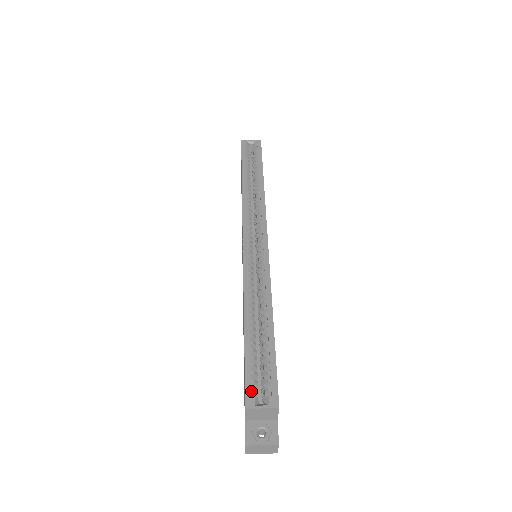
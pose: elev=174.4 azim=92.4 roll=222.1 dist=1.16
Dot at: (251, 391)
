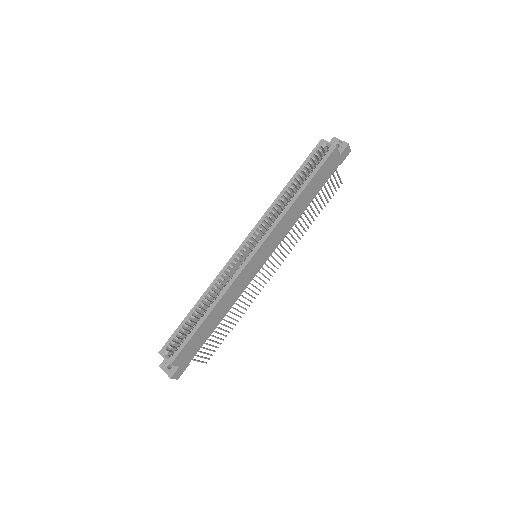
Dot at: (167, 346)
